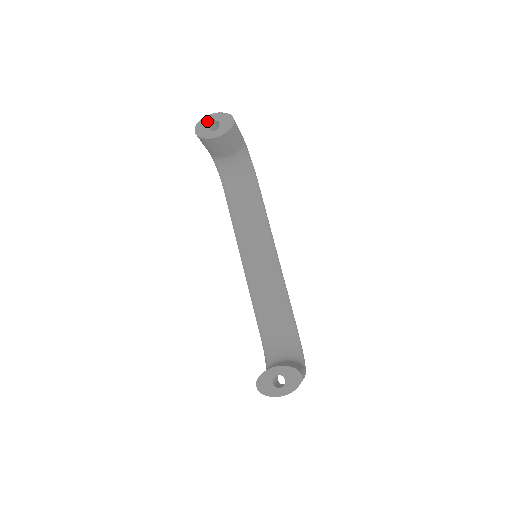
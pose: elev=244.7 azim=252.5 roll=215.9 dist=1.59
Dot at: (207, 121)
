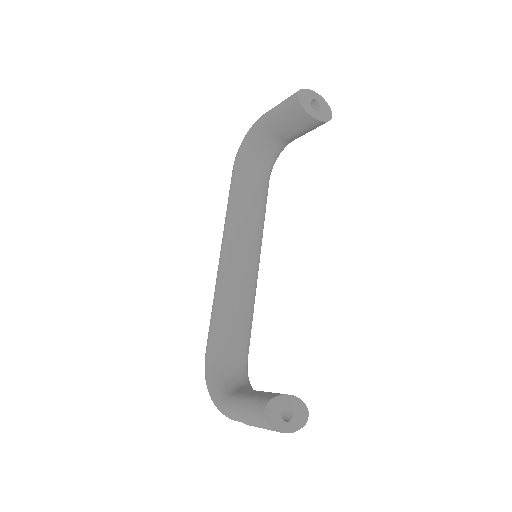
Dot at: (311, 95)
